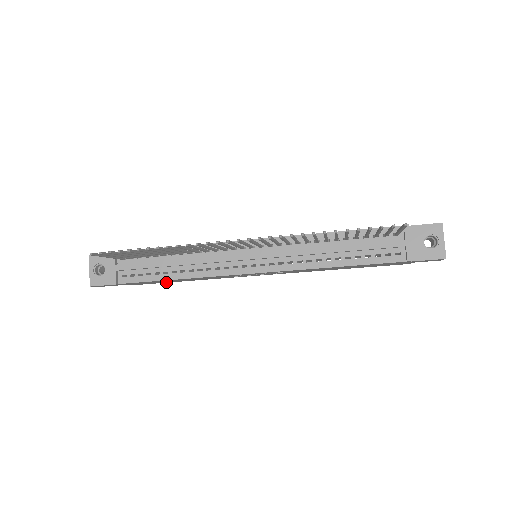
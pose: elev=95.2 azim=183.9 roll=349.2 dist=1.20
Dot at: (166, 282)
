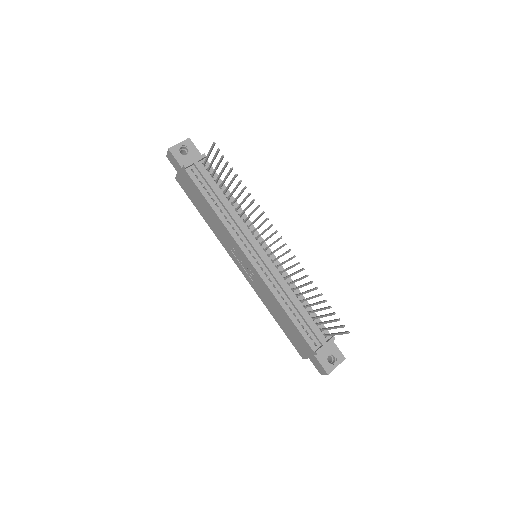
Dot at: (194, 203)
